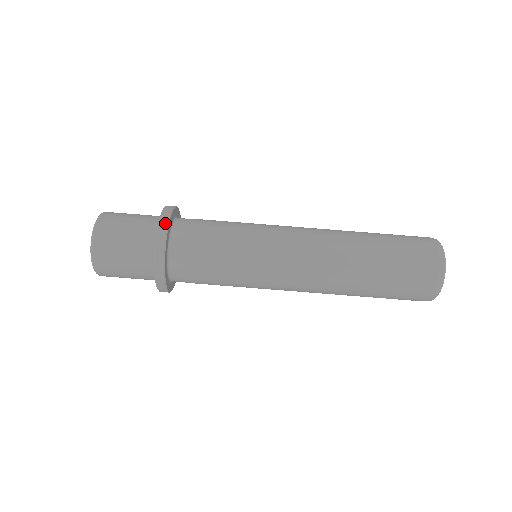
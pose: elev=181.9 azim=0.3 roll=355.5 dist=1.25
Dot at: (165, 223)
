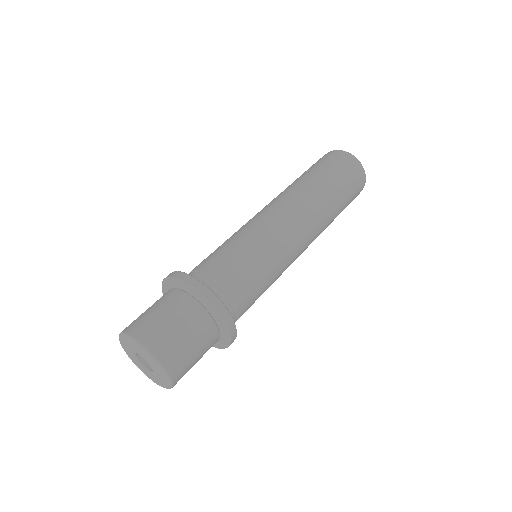
Dot at: (178, 273)
